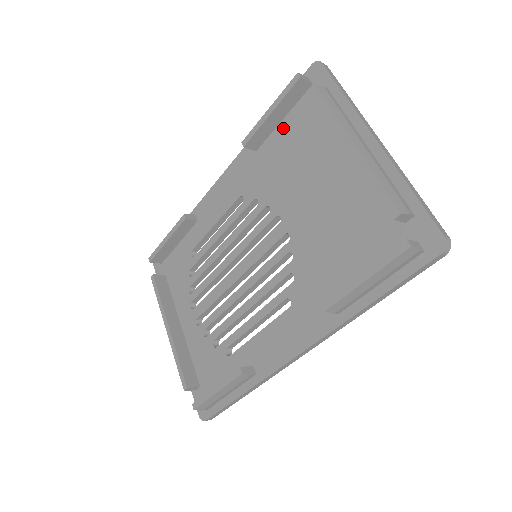
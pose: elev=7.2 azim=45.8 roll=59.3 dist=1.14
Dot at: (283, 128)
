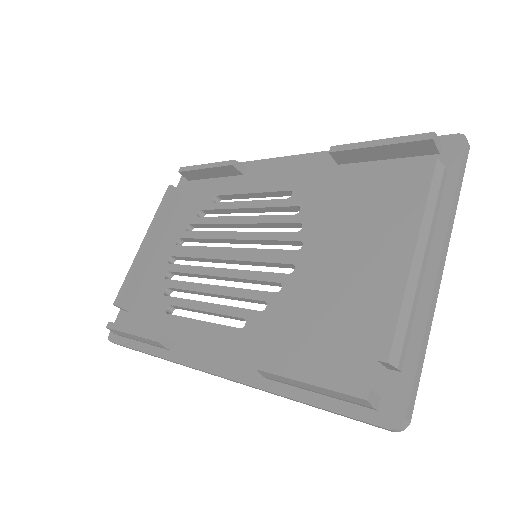
Dot at: (378, 168)
